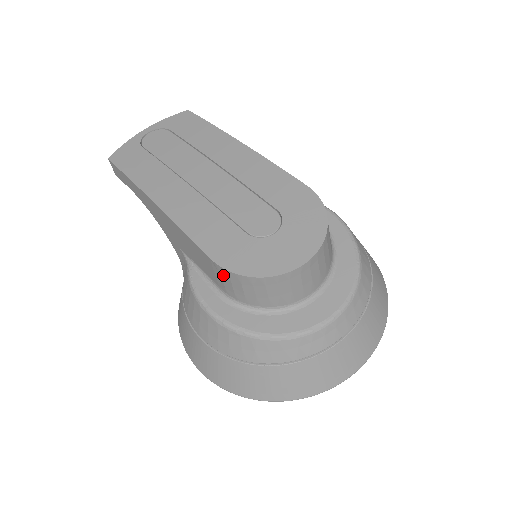
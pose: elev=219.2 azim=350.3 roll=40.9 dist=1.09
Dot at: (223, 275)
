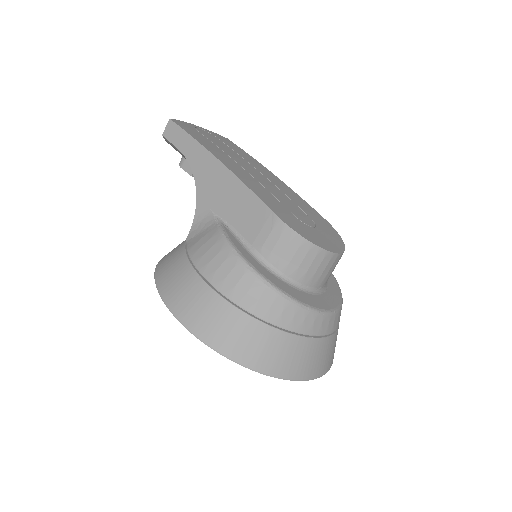
Dot at: (275, 230)
